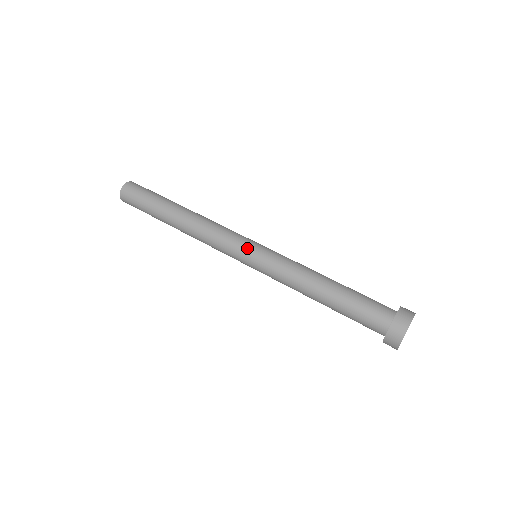
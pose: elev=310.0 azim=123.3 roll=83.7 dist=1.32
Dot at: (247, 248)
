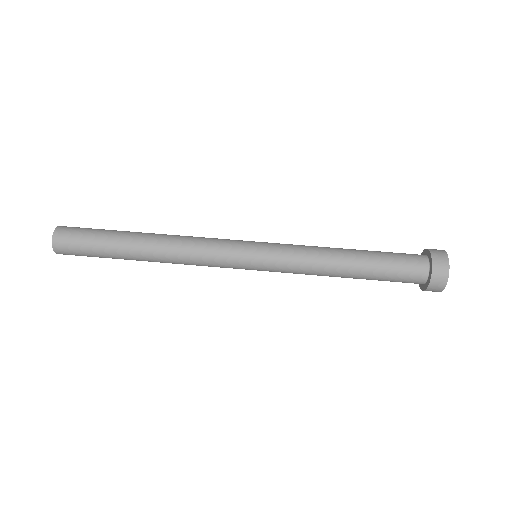
Dot at: (246, 257)
